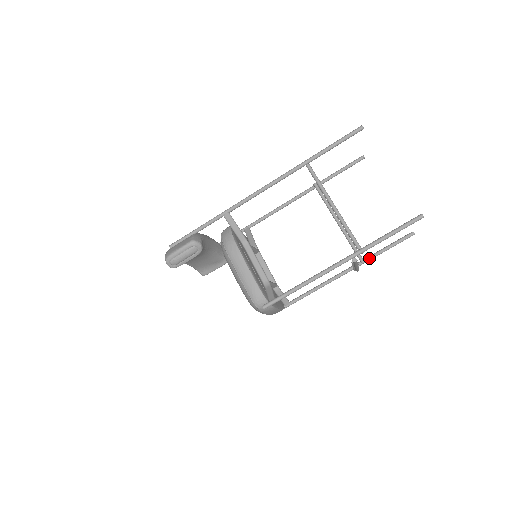
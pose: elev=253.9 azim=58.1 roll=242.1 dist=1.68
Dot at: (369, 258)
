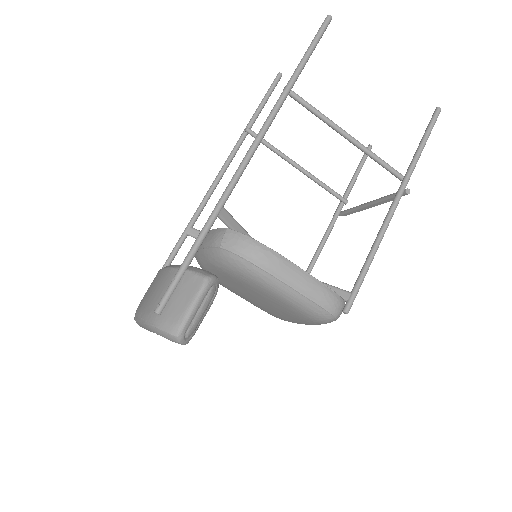
Dot at: (347, 194)
